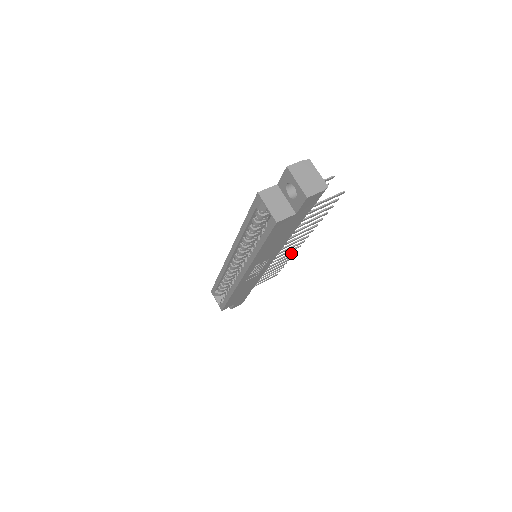
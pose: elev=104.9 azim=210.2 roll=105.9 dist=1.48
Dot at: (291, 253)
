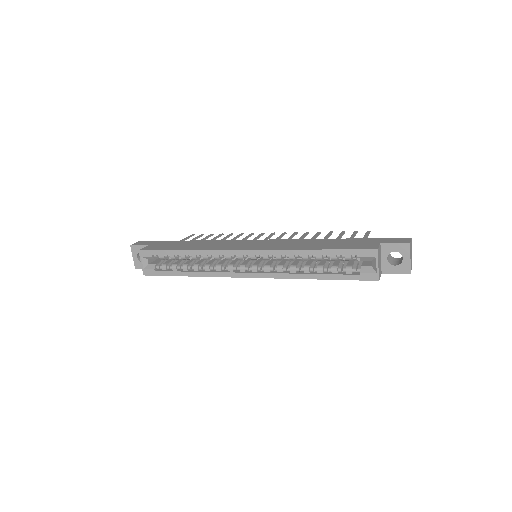
Dot at: occluded
